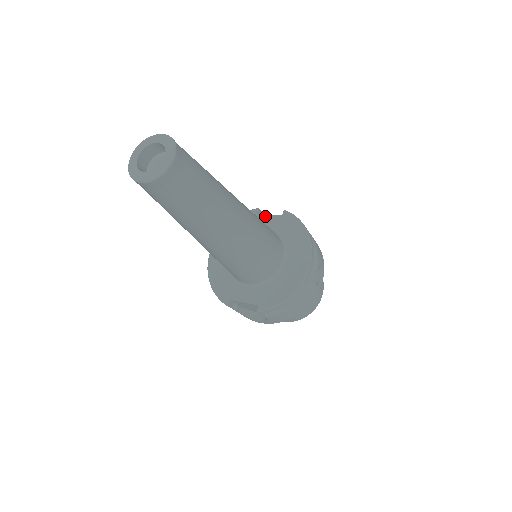
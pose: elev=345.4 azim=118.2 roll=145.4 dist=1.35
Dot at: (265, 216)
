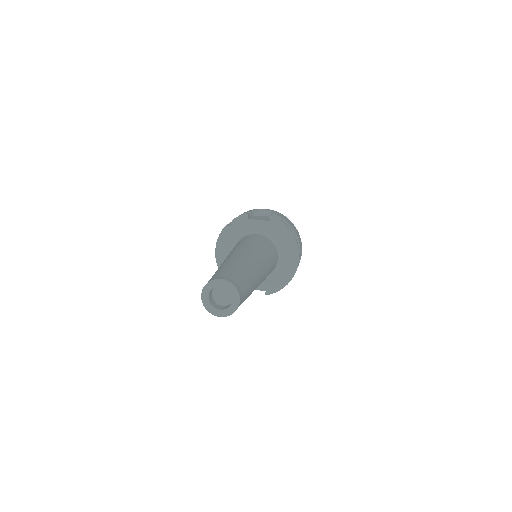
Dot at: (255, 221)
